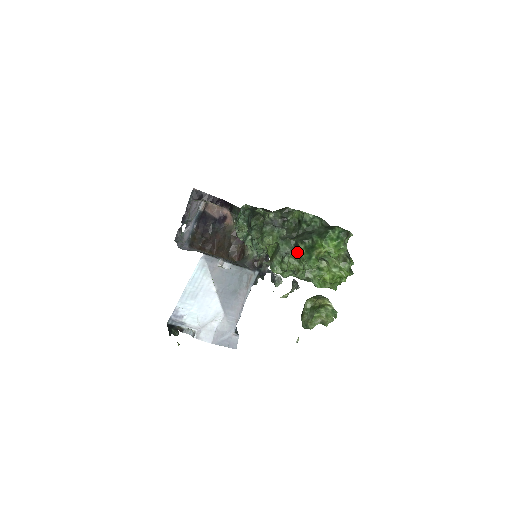
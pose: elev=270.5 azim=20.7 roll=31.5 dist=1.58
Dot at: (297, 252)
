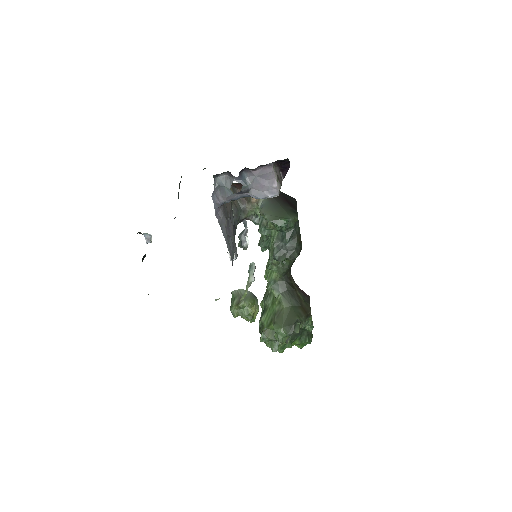
Dot at: occluded
